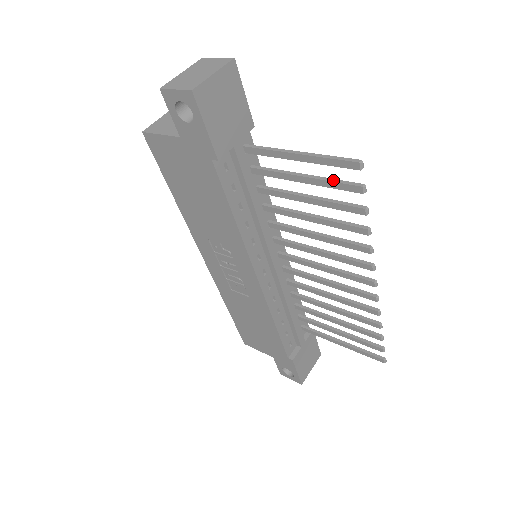
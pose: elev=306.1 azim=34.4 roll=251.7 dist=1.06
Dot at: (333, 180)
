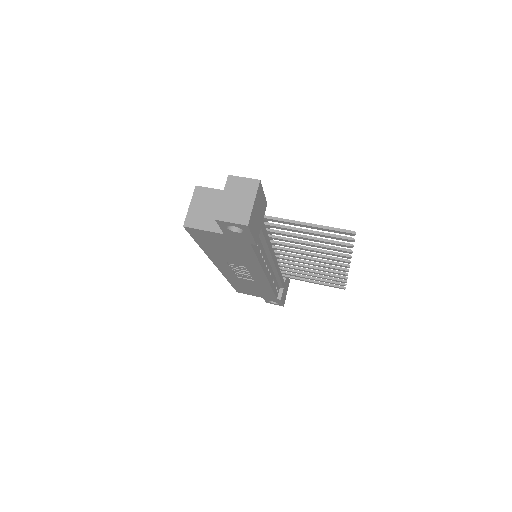
Dot at: (331, 235)
